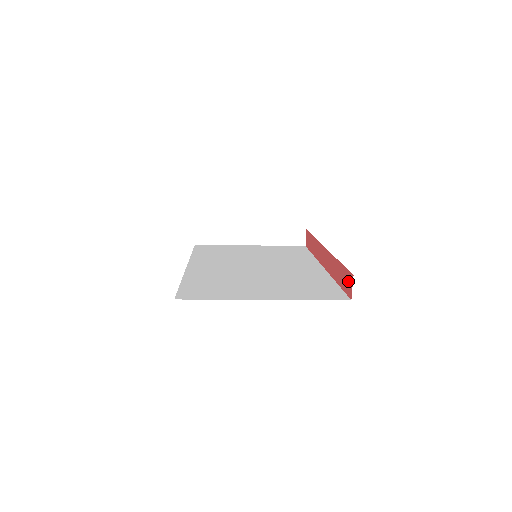
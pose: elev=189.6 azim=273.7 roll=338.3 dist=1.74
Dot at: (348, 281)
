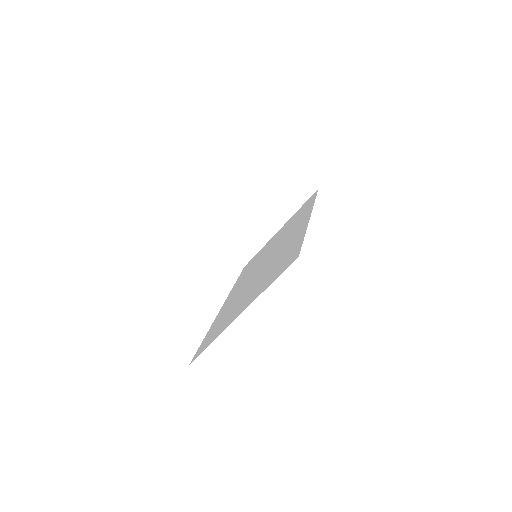
Dot at: occluded
